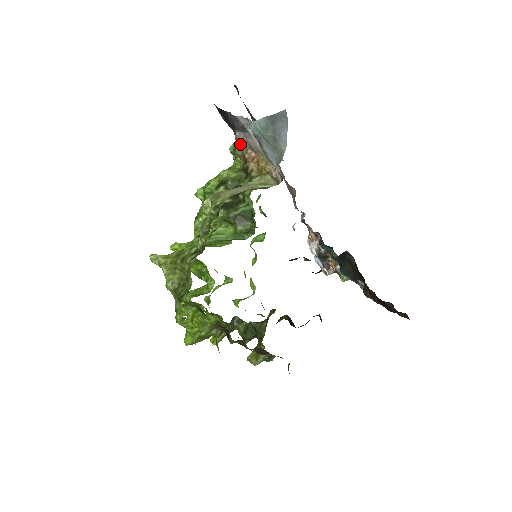
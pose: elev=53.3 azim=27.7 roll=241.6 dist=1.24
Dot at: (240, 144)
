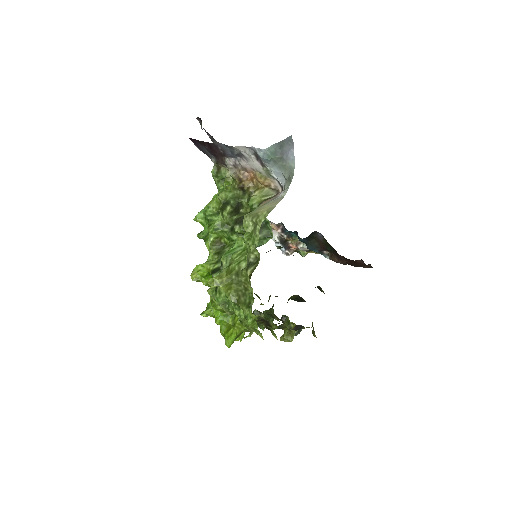
Dot at: (231, 168)
